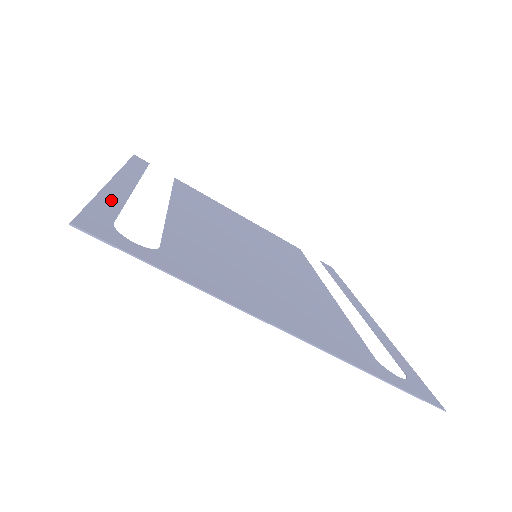
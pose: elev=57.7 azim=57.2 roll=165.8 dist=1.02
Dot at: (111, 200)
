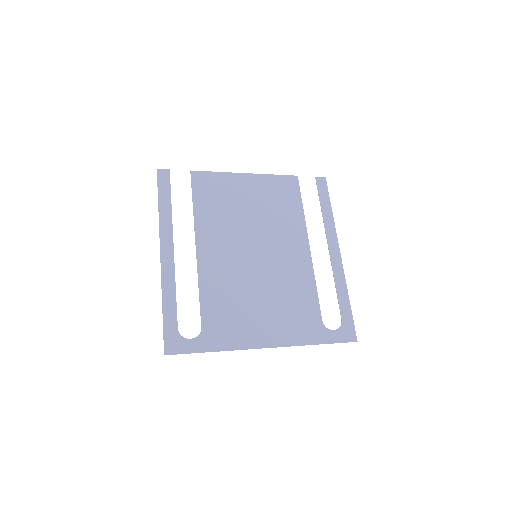
Dot at: (169, 298)
